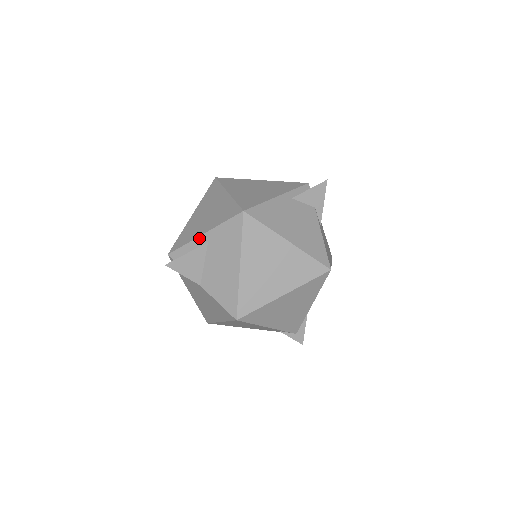
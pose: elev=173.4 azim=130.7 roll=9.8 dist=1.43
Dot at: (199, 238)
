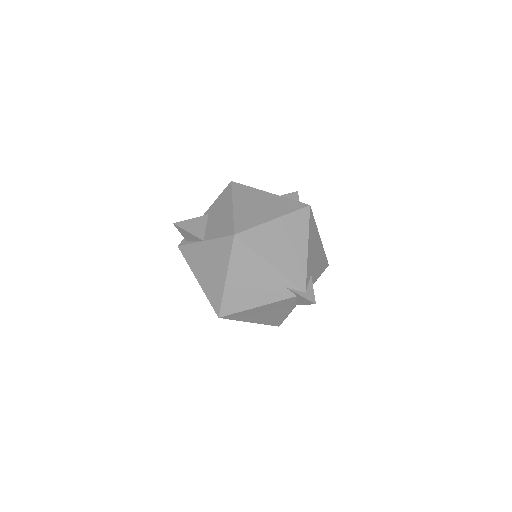
Dot at: occluded
